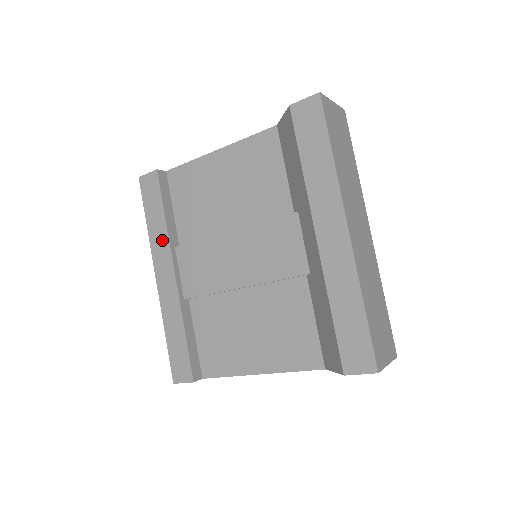
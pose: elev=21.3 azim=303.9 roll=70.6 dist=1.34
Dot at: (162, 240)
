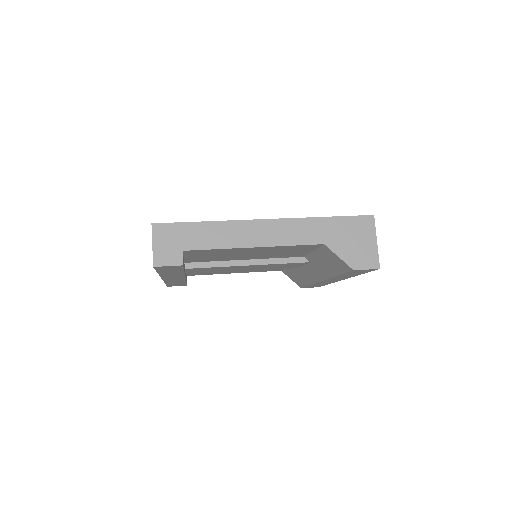
Dot at: occluded
